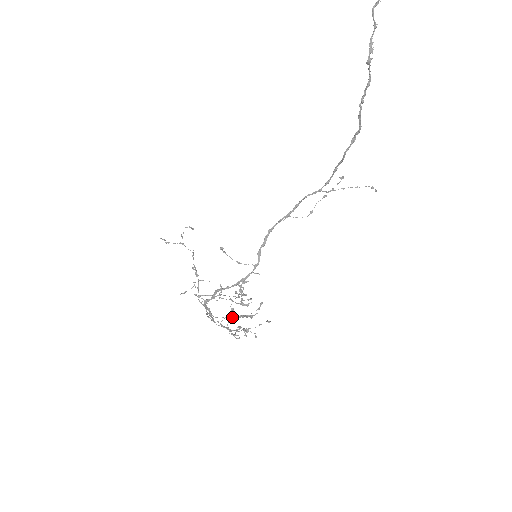
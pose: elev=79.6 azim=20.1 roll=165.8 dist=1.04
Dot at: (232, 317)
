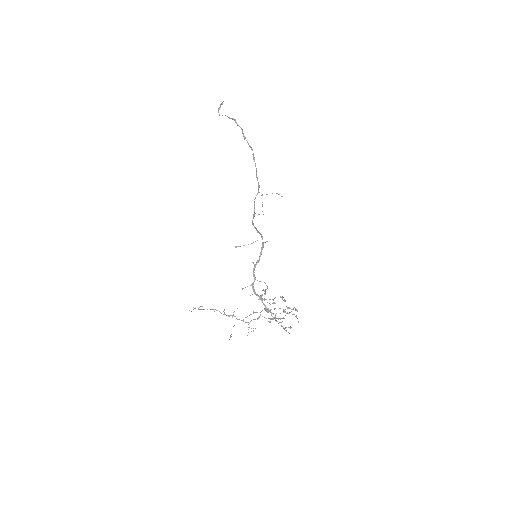
Dot at: (274, 317)
